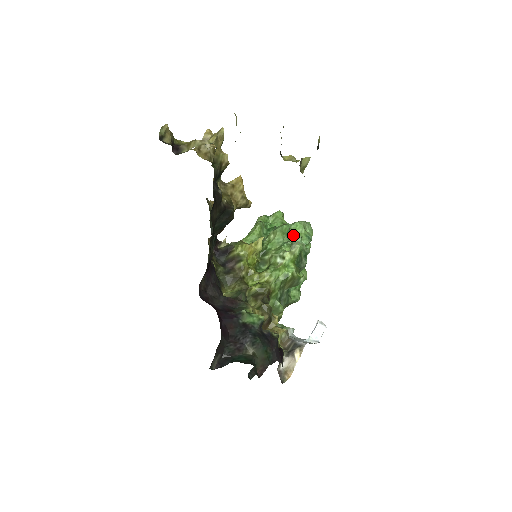
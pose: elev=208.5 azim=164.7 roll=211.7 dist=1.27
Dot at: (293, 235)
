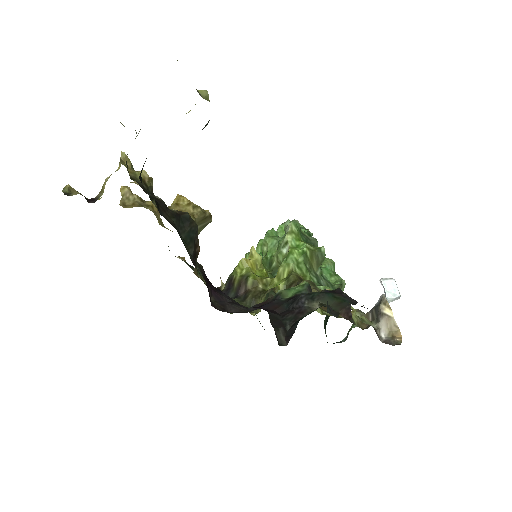
Dot at: occluded
